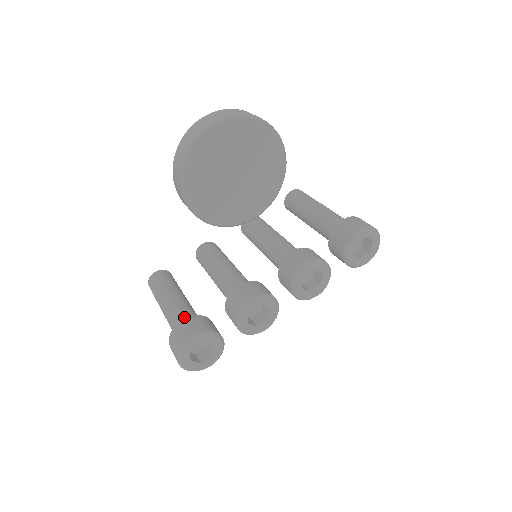
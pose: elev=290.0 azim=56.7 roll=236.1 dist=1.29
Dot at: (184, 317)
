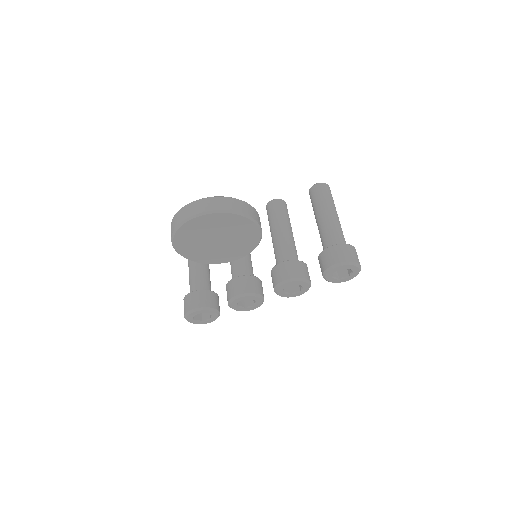
Dot at: (197, 285)
